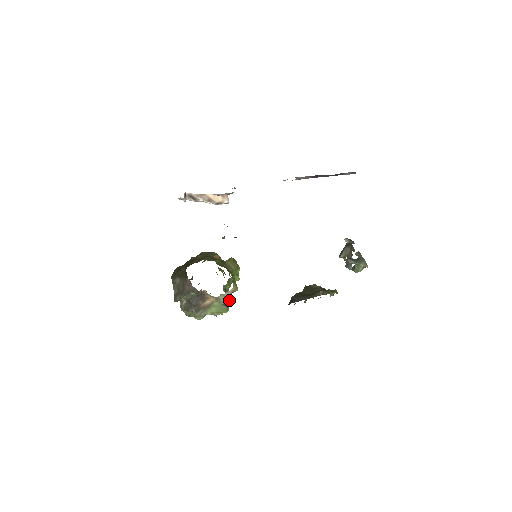
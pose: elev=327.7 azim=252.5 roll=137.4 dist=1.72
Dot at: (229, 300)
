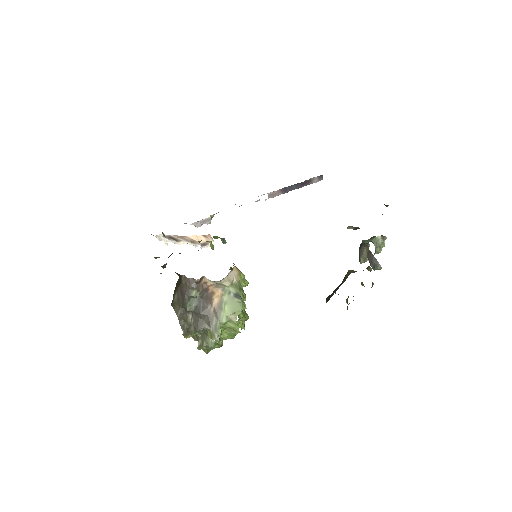
Dot at: (239, 290)
